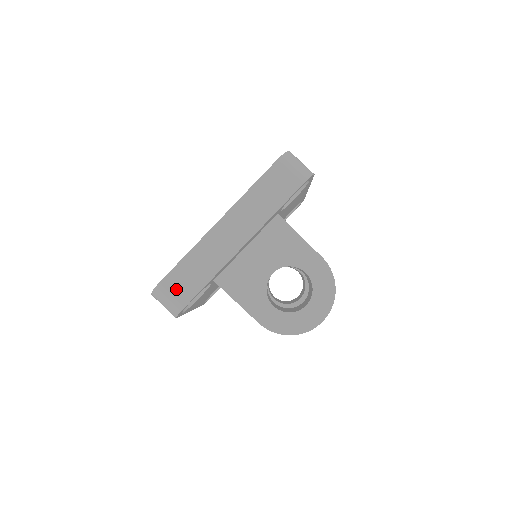
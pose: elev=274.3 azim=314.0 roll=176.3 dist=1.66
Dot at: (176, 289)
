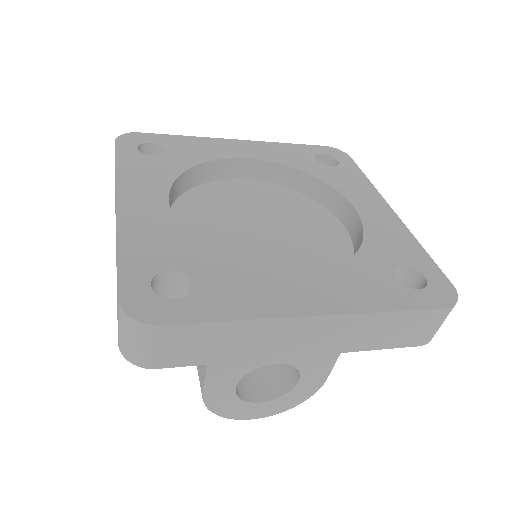
Dot at: (170, 346)
